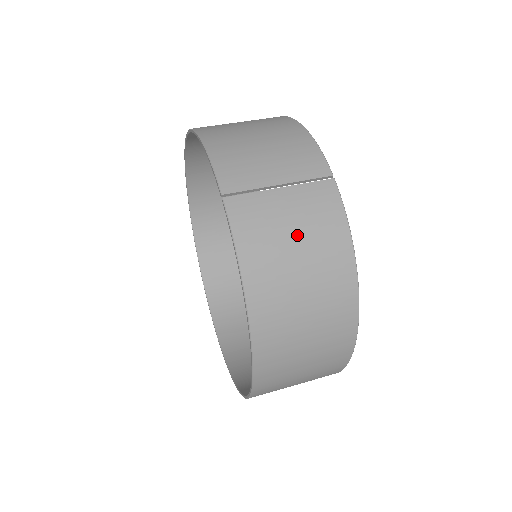
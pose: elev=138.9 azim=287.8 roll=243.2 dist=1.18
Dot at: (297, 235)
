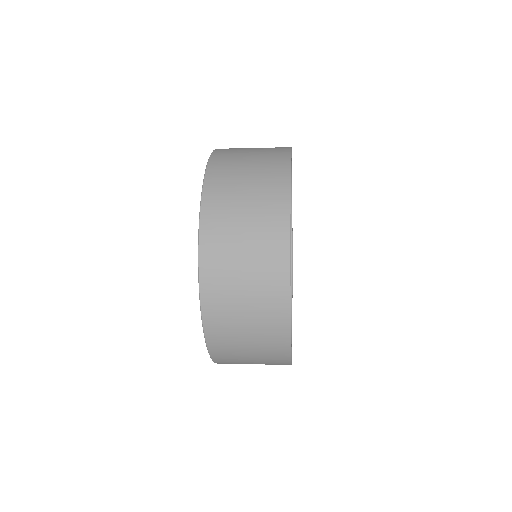
Dot at: occluded
